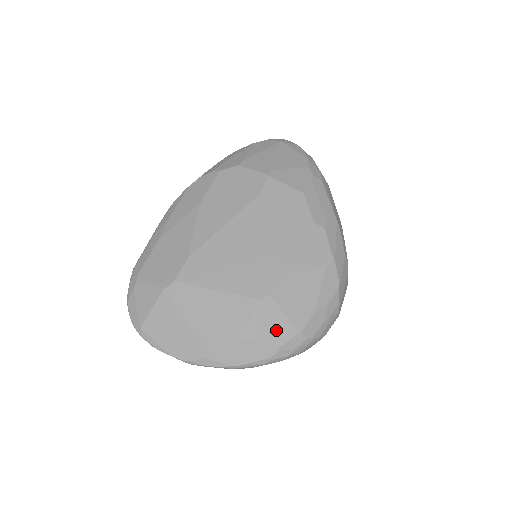
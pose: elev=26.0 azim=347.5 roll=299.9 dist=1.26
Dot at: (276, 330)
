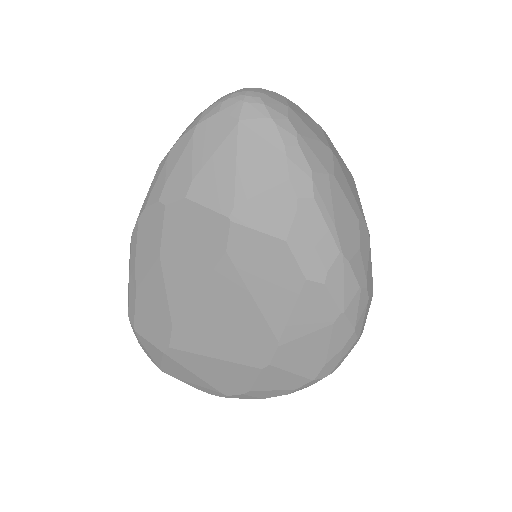
Dot at: (287, 382)
